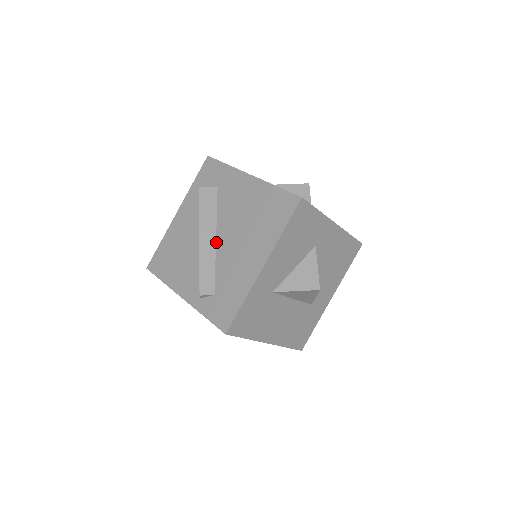
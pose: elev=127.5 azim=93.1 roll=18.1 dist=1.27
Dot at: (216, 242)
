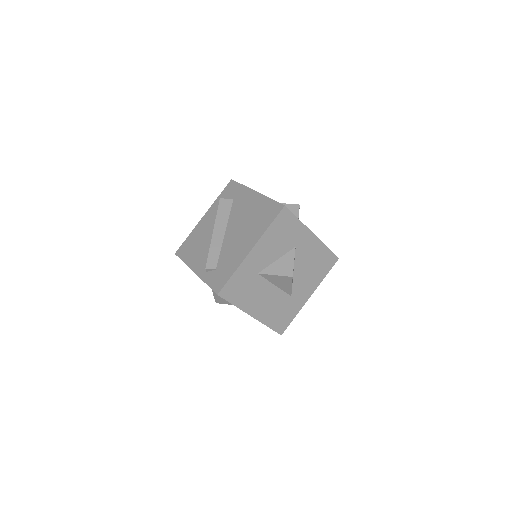
Dot at: (224, 235)
